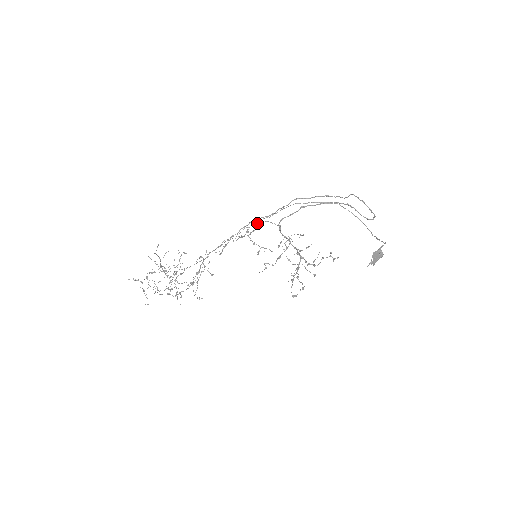
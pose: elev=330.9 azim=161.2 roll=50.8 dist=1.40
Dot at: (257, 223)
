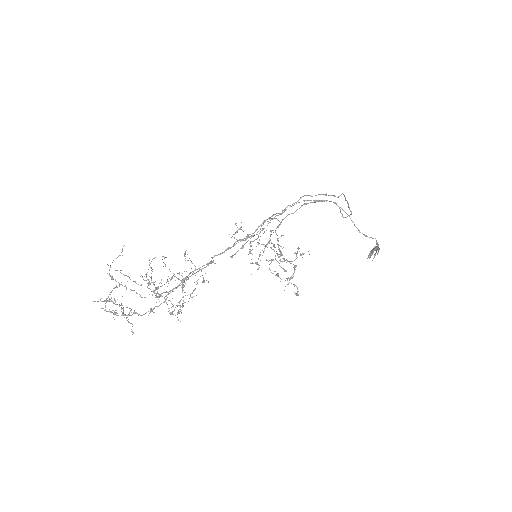
Dot at: occluded
